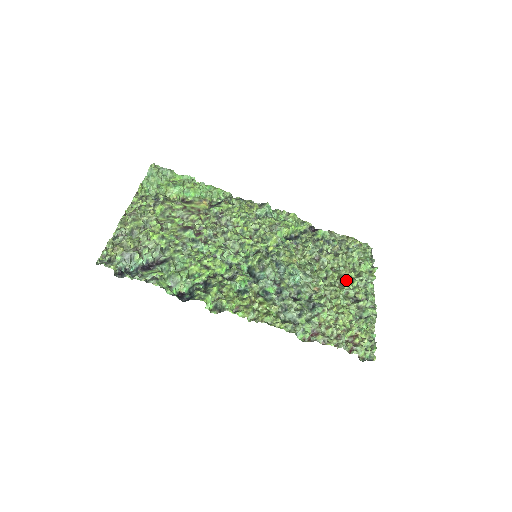
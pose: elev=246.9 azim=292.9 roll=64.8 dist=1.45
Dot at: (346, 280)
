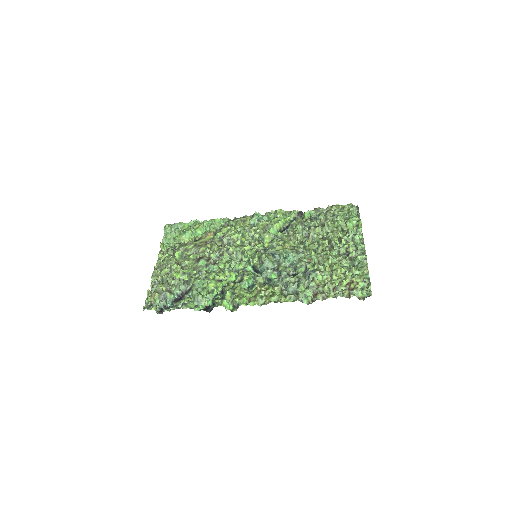
Dot at: (336, 242)
